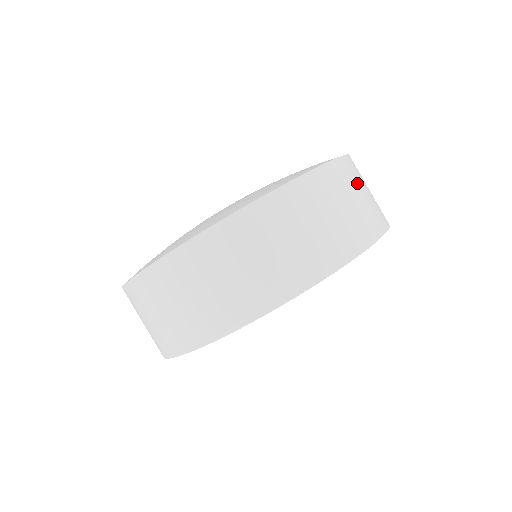
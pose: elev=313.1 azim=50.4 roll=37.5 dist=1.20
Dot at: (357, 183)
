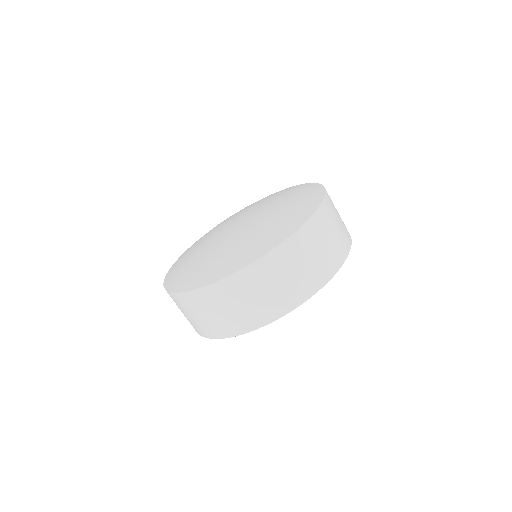
Dot at: occluded
